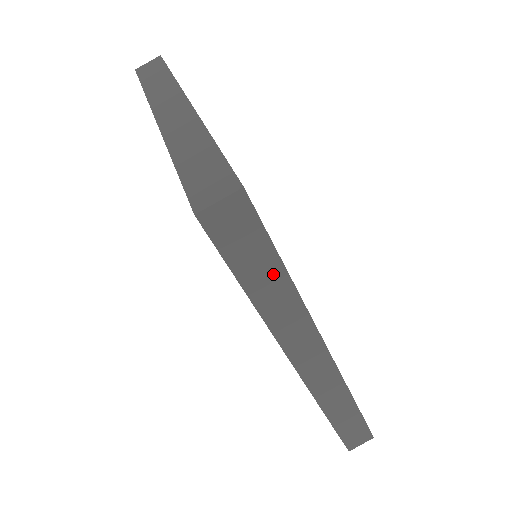
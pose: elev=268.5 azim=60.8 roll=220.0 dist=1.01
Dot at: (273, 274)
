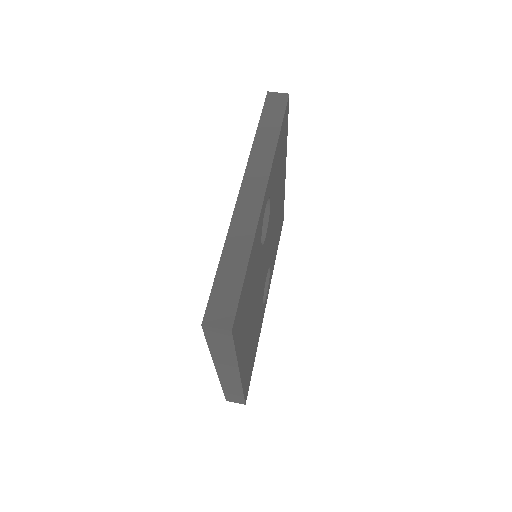
Dot at: (274, 127)
